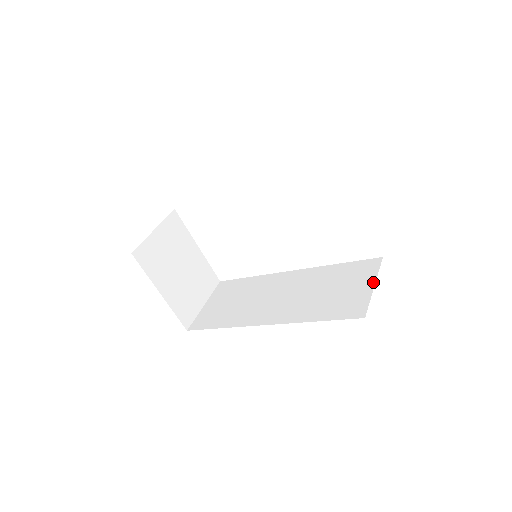
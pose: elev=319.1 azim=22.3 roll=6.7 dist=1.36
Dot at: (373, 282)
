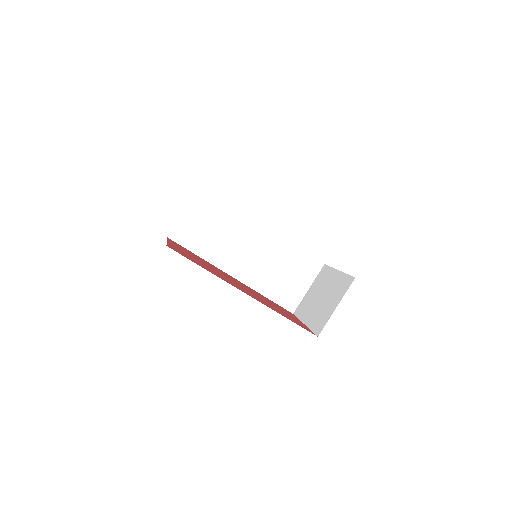
Dot at: (309, 286)
